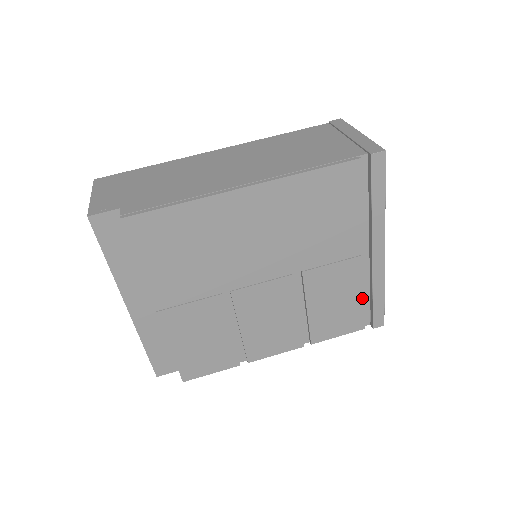
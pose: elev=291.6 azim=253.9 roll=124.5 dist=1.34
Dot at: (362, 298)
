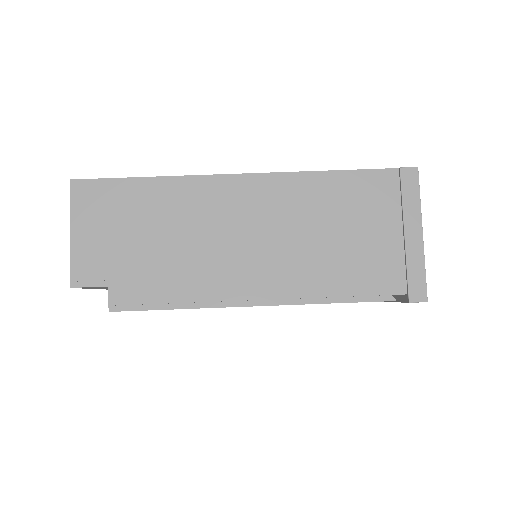
Dot at: occluded
